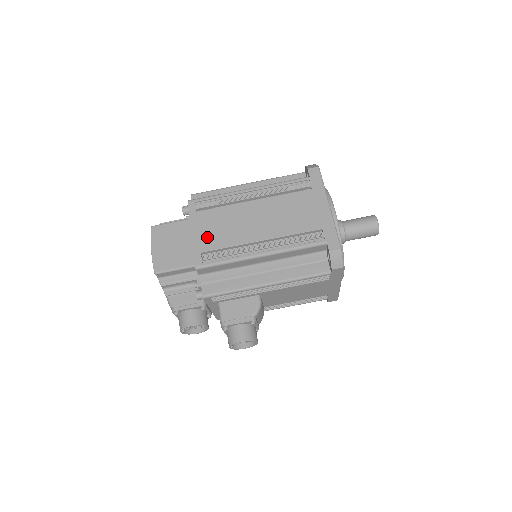
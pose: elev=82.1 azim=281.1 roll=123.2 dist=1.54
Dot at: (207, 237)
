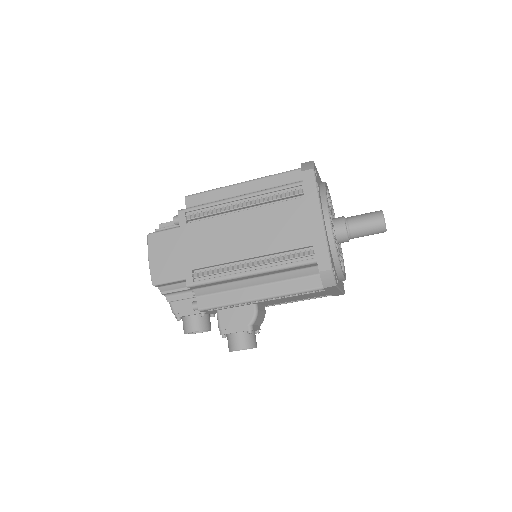
Dot at: (197, 253)
